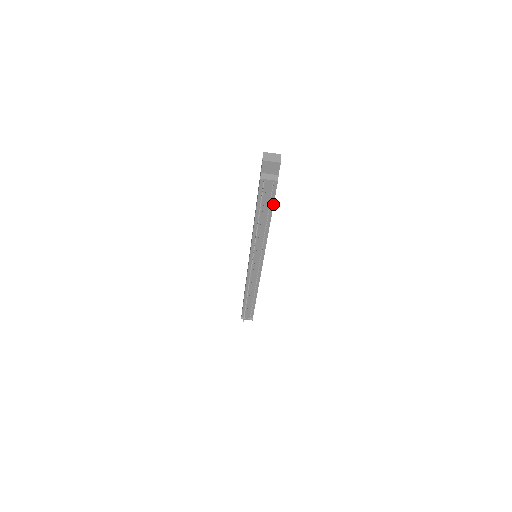
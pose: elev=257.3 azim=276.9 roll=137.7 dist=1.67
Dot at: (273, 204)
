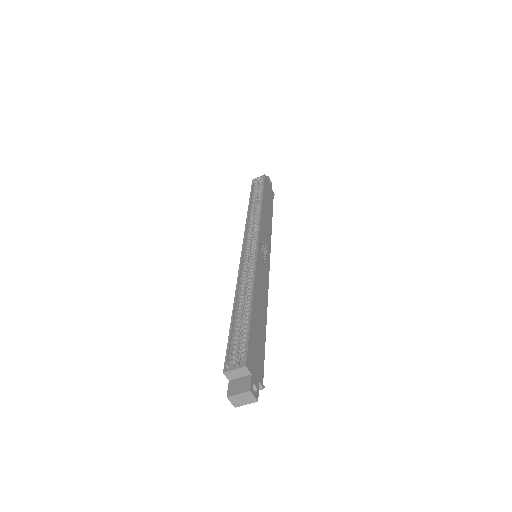
Dot at: (264, 348)
